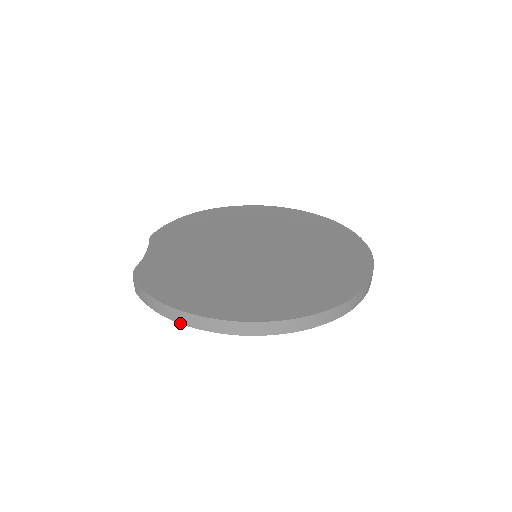
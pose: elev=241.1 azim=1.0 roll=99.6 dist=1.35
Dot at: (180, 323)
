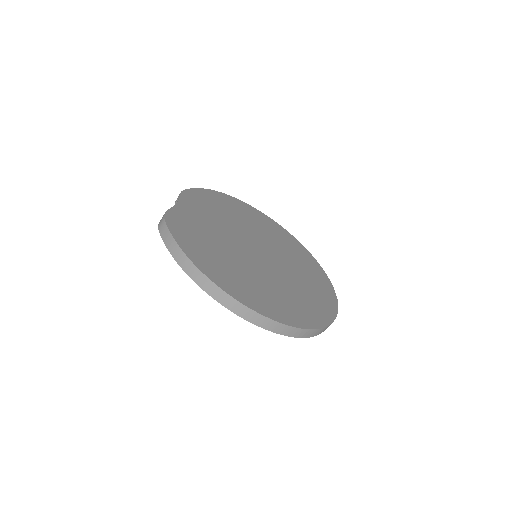
Dot at: (188, 275)
